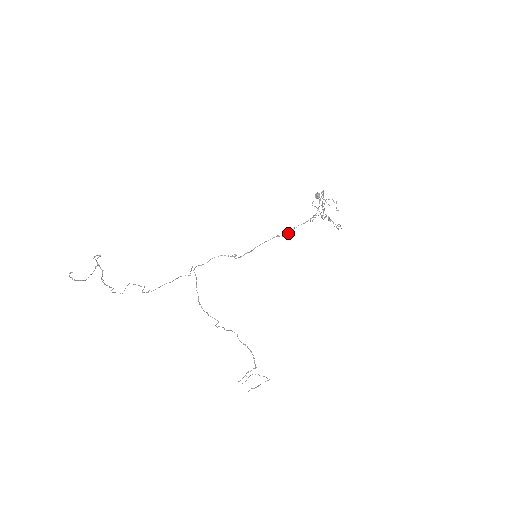
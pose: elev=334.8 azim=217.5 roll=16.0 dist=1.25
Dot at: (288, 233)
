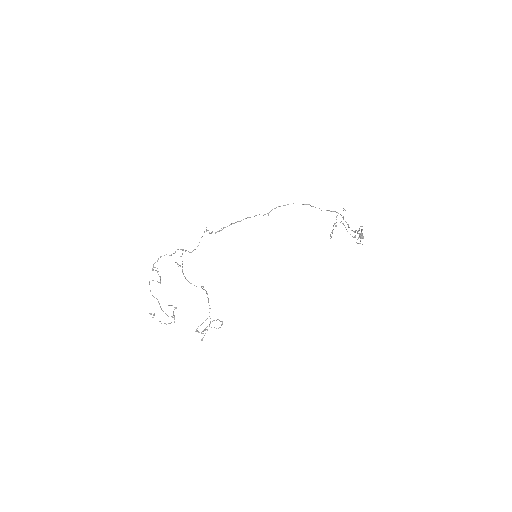
Dot at: occluded
